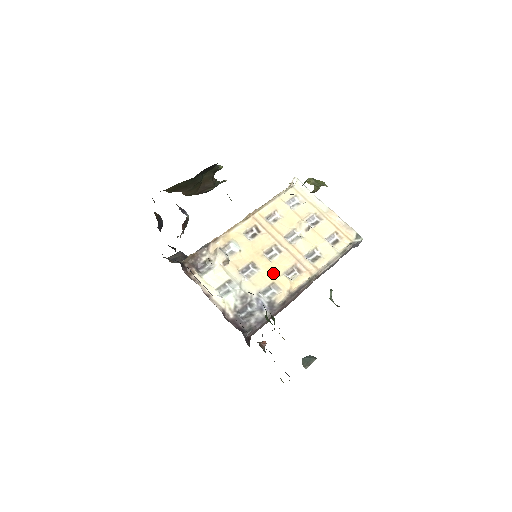
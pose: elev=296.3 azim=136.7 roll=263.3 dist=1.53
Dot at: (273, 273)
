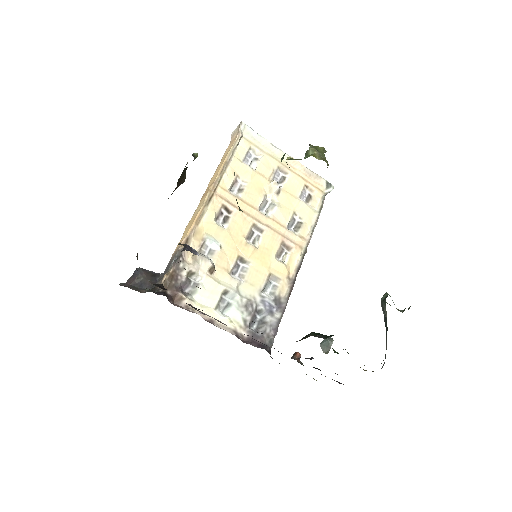
Dot at: (265, 262)
